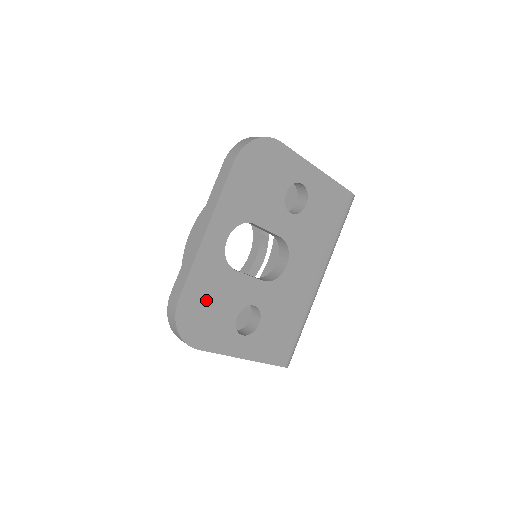
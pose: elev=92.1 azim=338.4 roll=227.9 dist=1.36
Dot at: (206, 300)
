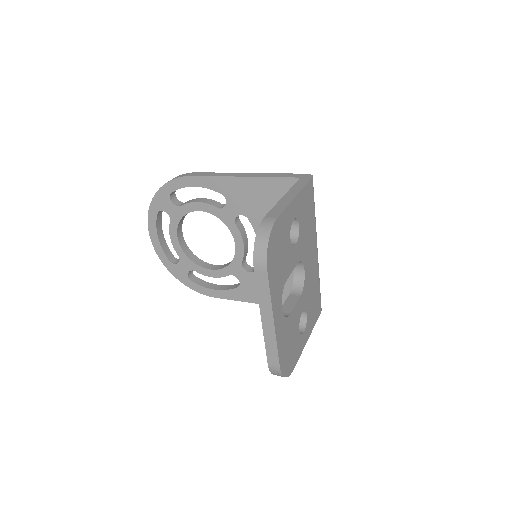
Dot at: (287, 347)
